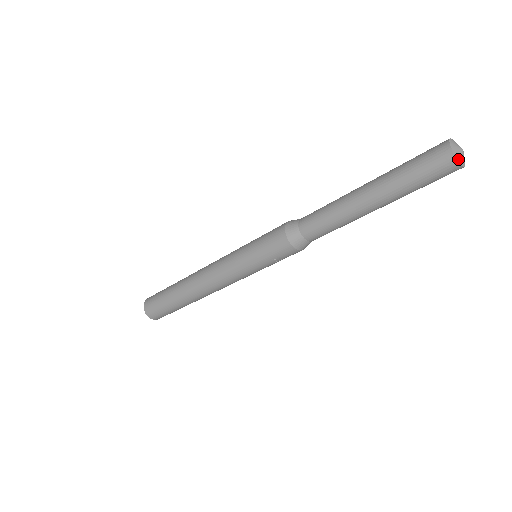
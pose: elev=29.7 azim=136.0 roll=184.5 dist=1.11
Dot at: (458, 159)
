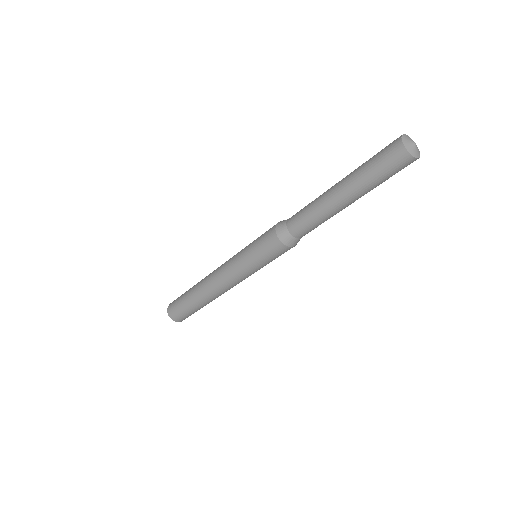
Dot at: (417, 157)
